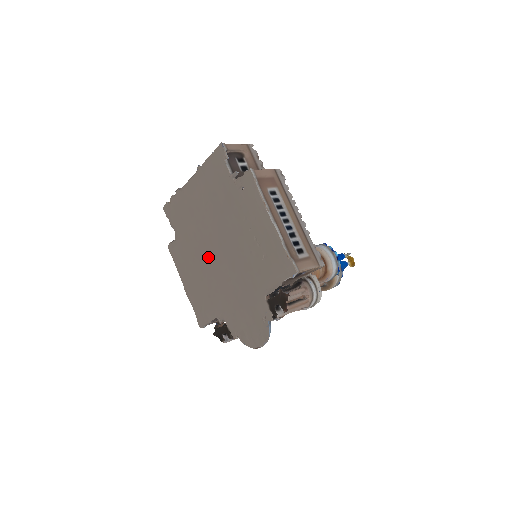
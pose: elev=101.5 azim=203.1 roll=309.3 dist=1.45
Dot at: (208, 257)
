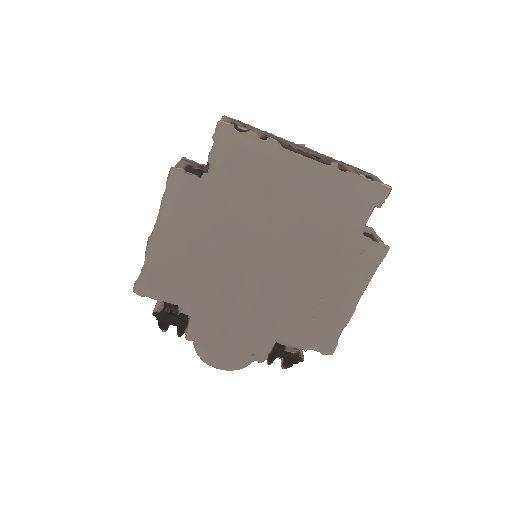
Dot at: (238, 251)
